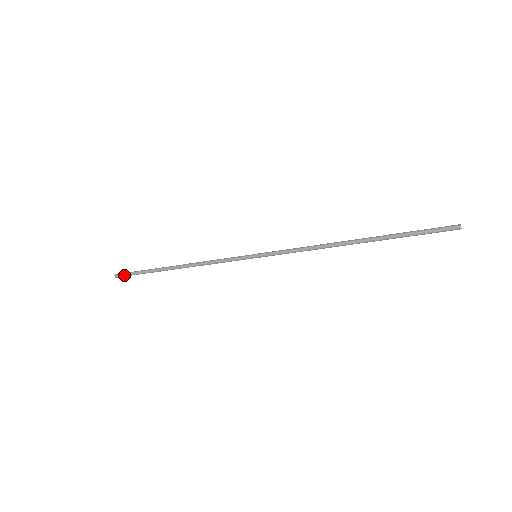
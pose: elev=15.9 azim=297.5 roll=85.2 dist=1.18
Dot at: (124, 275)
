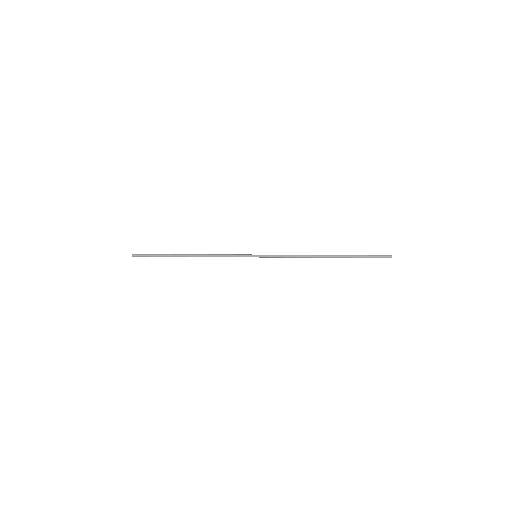
Dot at: occluded
